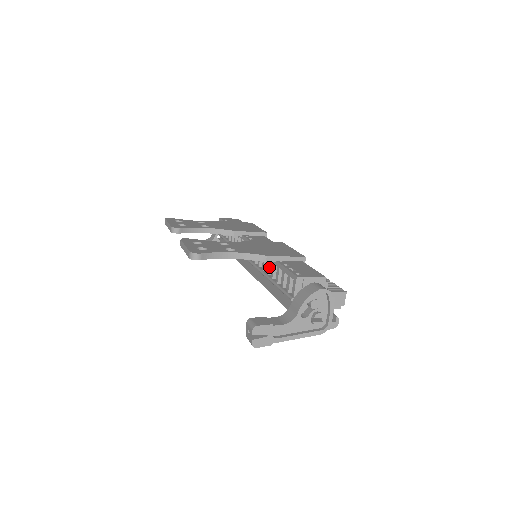
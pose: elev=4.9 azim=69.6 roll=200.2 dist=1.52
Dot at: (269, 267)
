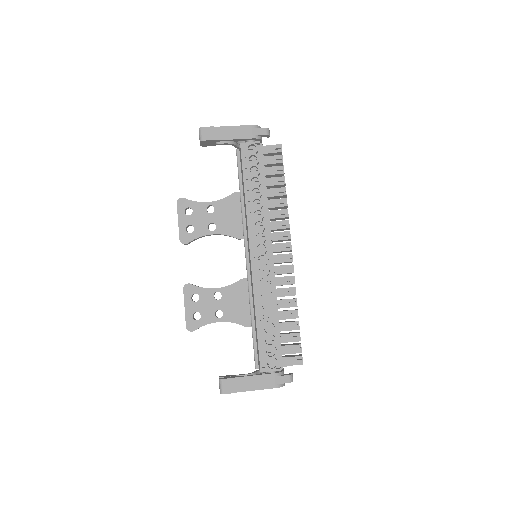
Dot at: occluded
